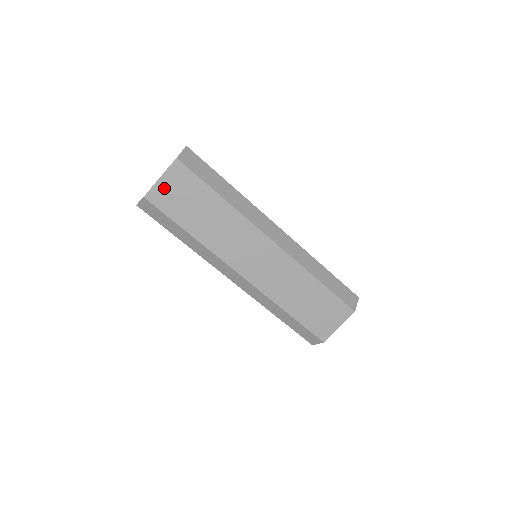
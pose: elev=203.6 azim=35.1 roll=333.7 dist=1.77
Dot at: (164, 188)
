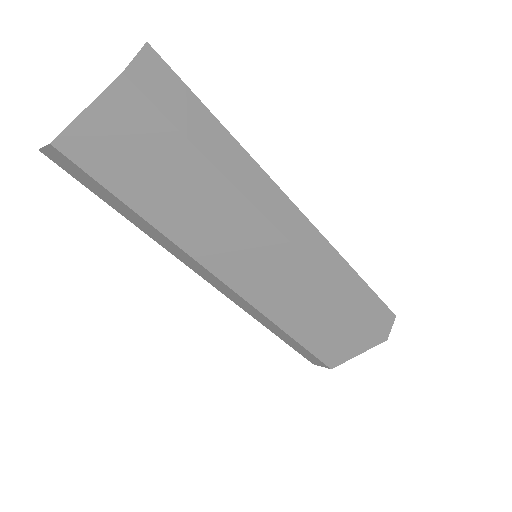
Dot at: (94, 131)
